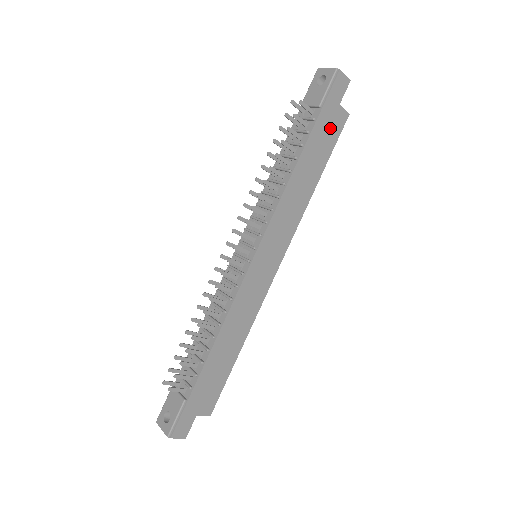
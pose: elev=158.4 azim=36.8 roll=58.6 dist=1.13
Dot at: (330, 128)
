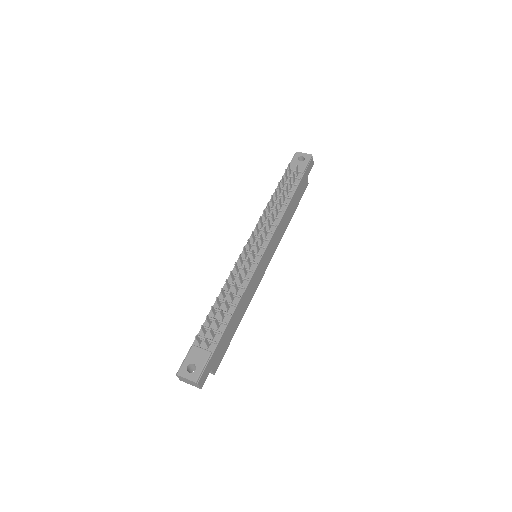
Dot at: (302, 188)
